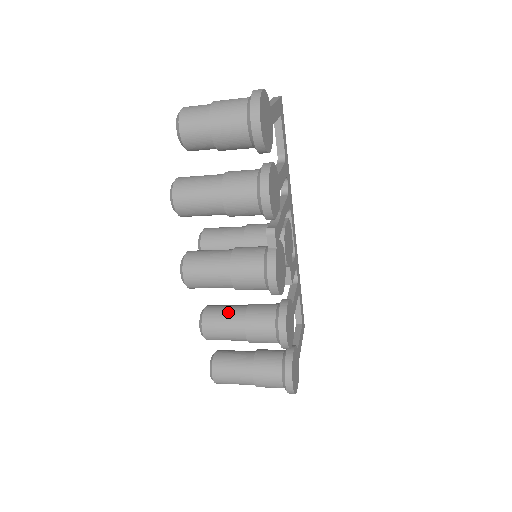
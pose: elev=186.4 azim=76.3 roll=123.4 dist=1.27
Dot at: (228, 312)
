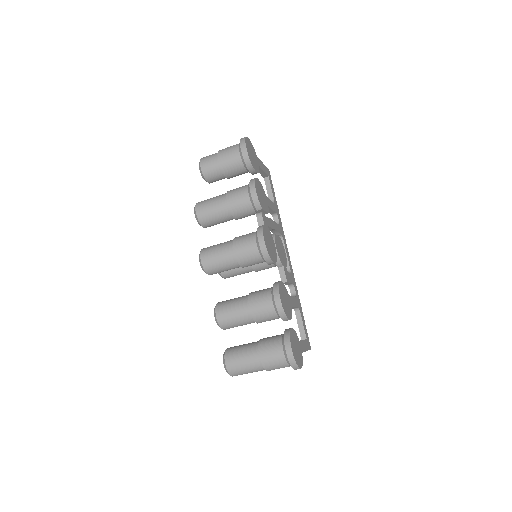
Dot at: (236, 298)
